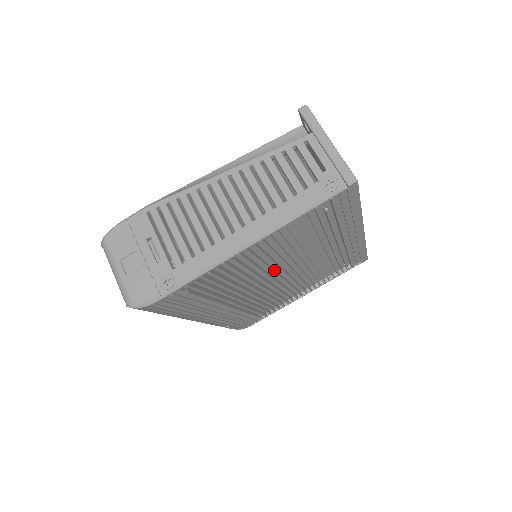
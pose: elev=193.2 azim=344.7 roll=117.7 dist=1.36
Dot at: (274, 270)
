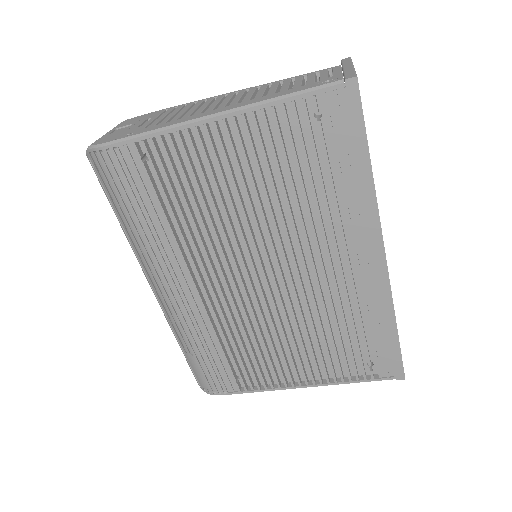
Dot at: (255, 241)
